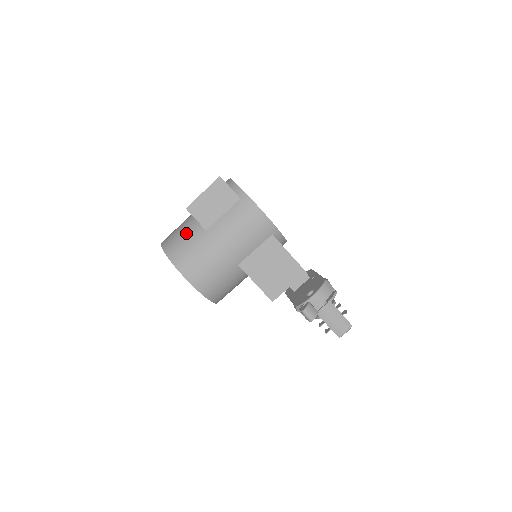
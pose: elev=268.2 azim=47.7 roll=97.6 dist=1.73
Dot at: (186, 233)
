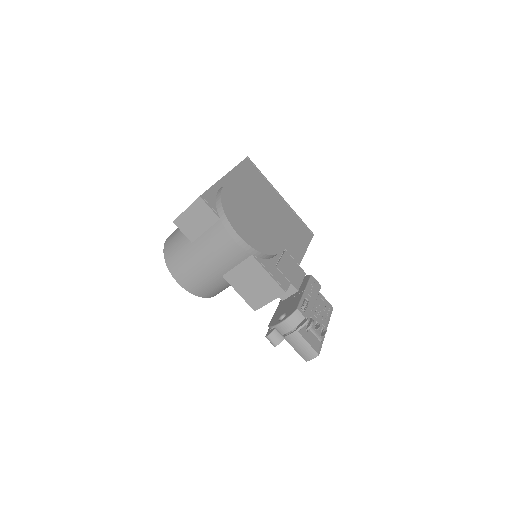
Dot at: (179, 239)
